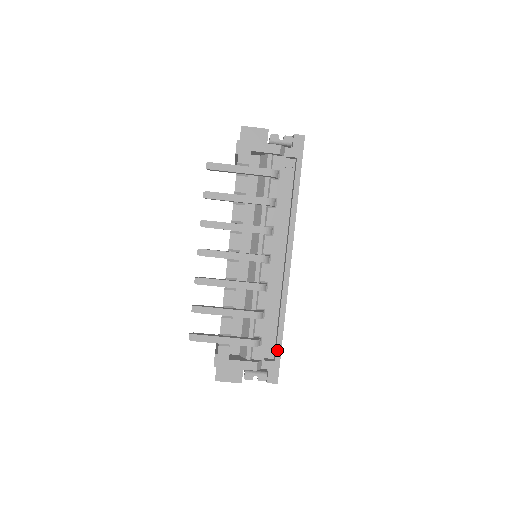
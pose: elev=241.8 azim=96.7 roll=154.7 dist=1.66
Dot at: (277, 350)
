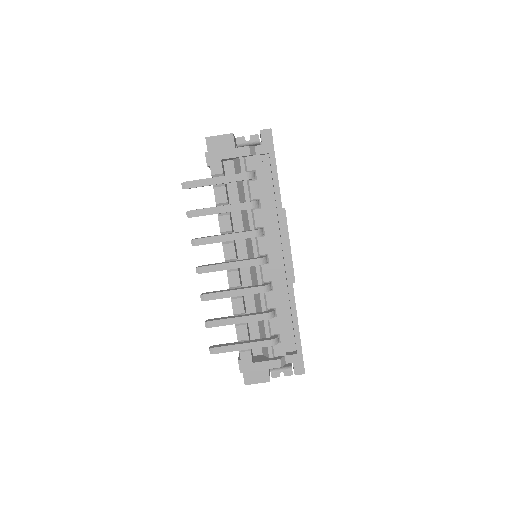
Dot at: (297, 343)
